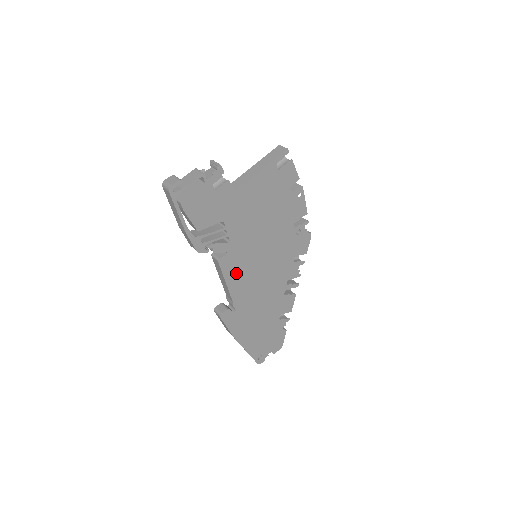
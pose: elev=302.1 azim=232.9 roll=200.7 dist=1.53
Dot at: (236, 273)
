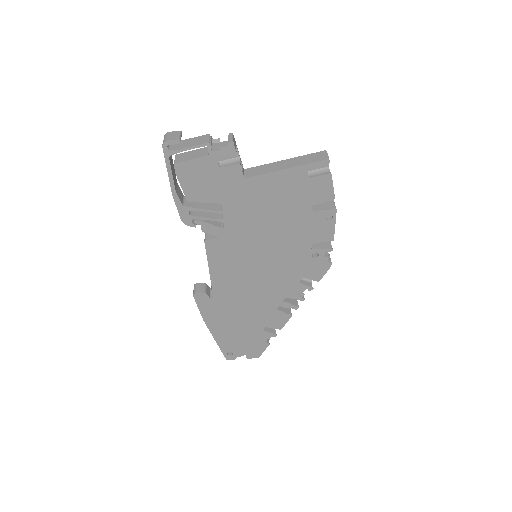
Dot at: (223, 262)
